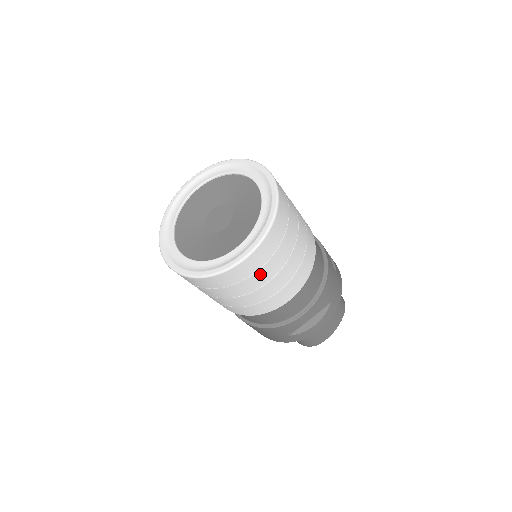
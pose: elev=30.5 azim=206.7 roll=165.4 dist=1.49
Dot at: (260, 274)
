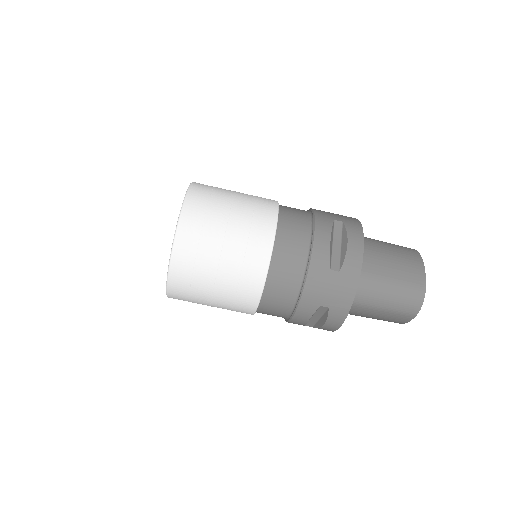
Dot at: (212, 215)
